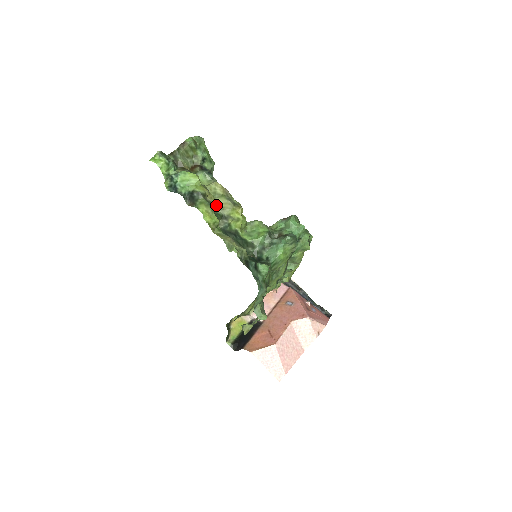
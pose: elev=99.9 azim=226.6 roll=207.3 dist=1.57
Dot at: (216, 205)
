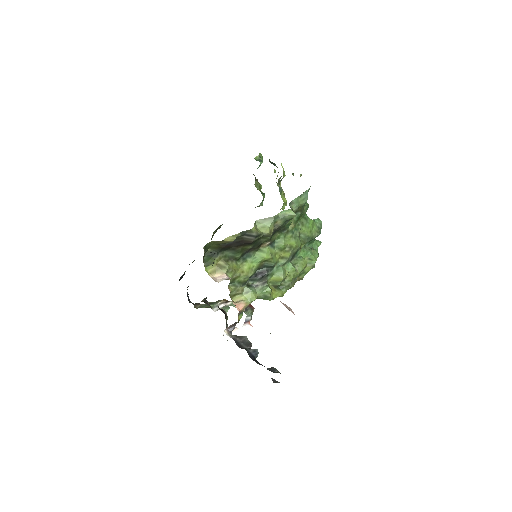
Dot at: occluded
